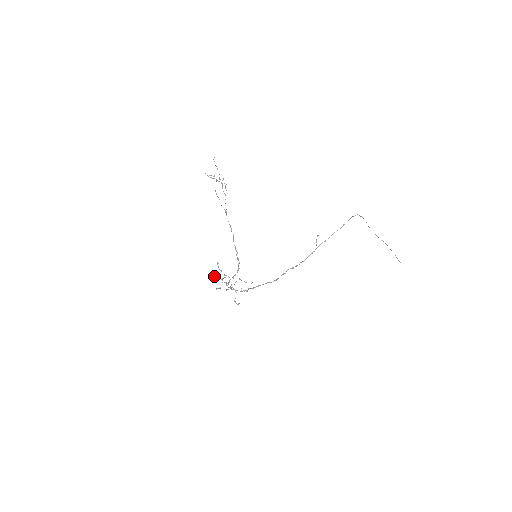
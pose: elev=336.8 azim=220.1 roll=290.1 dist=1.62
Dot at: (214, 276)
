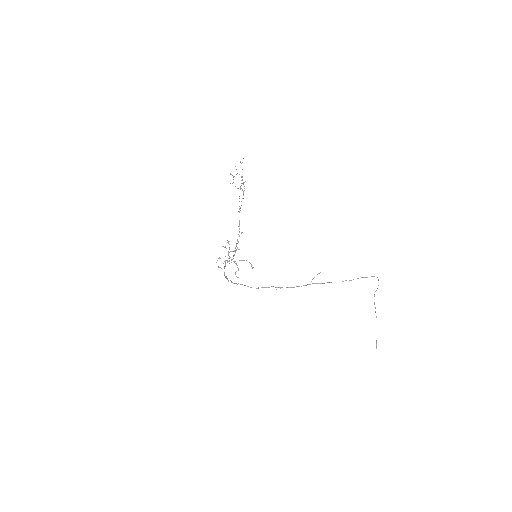
Dot at: (223, 246)
